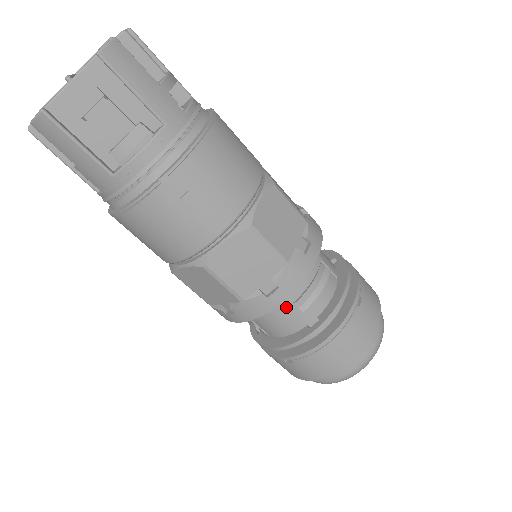
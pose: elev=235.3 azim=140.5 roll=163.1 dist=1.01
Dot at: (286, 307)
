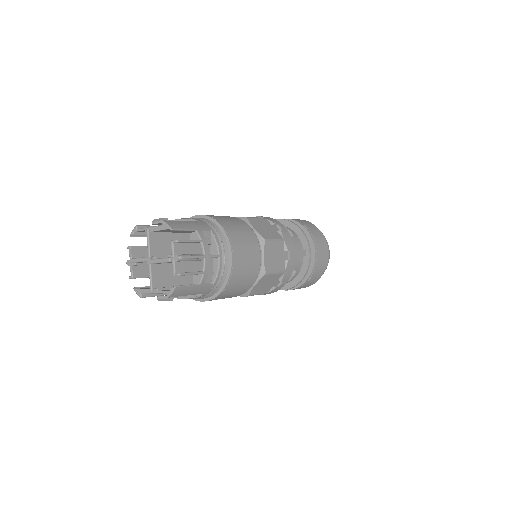
Dot at: occluded
